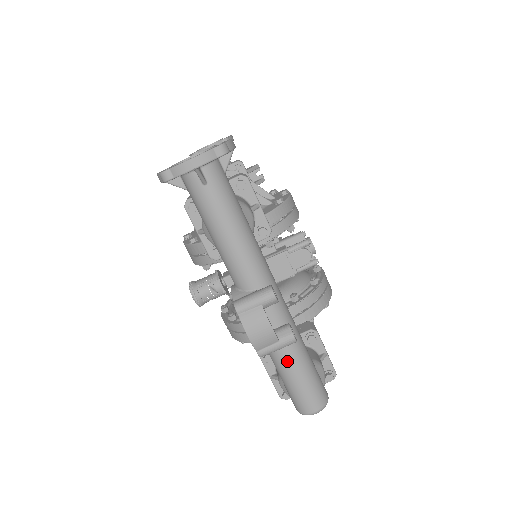
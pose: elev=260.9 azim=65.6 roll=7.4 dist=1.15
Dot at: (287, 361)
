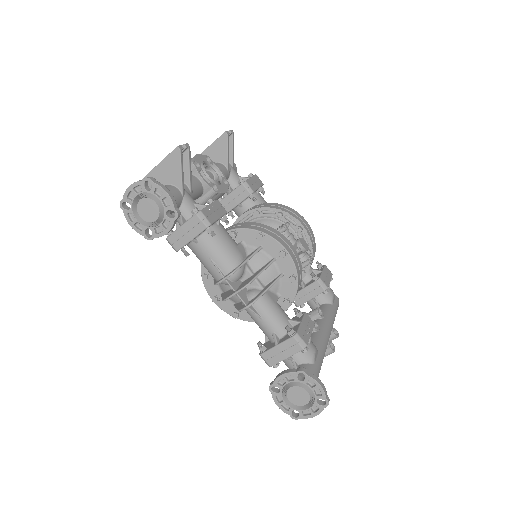
Dot at: occluded
